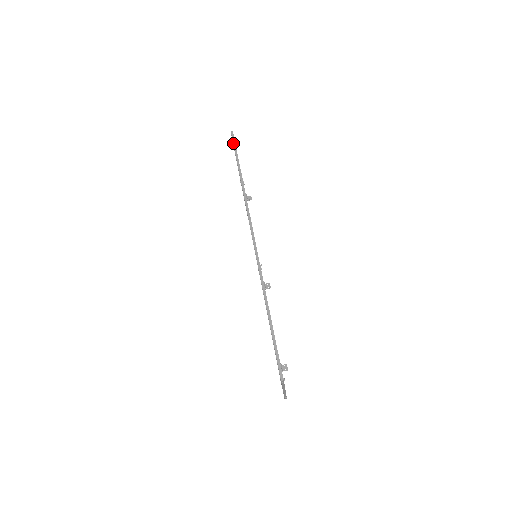
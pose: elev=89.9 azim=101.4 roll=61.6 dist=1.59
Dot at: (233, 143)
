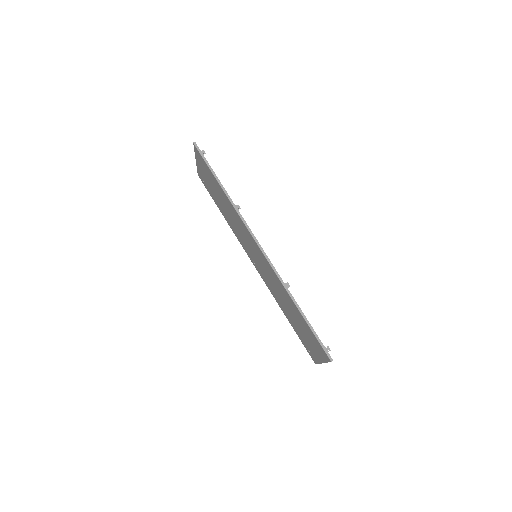
Dot at: (201, 155)
